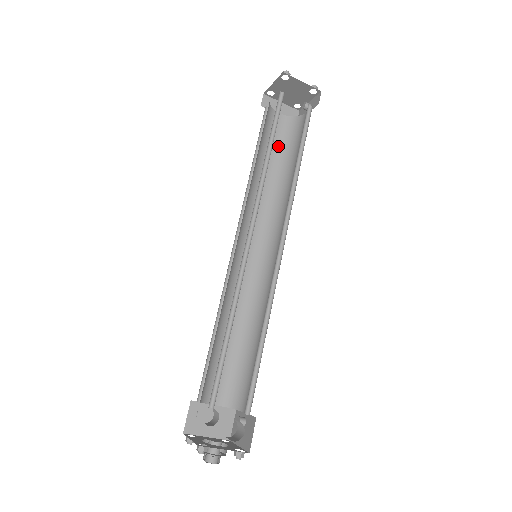
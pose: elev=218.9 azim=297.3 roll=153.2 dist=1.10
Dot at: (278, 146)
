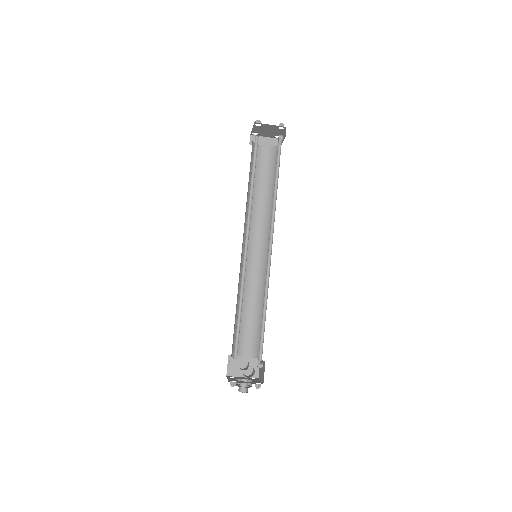
Dot at: (266, 171)
